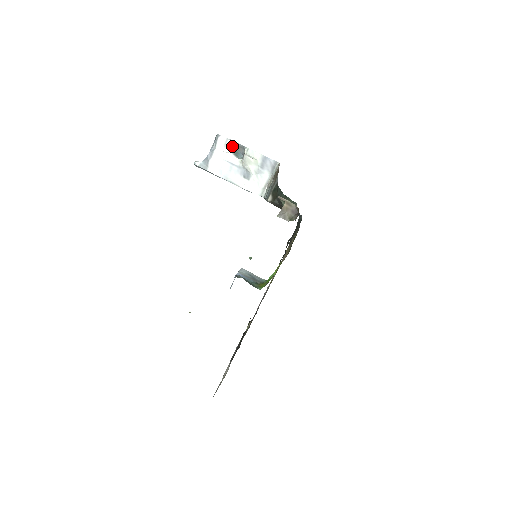
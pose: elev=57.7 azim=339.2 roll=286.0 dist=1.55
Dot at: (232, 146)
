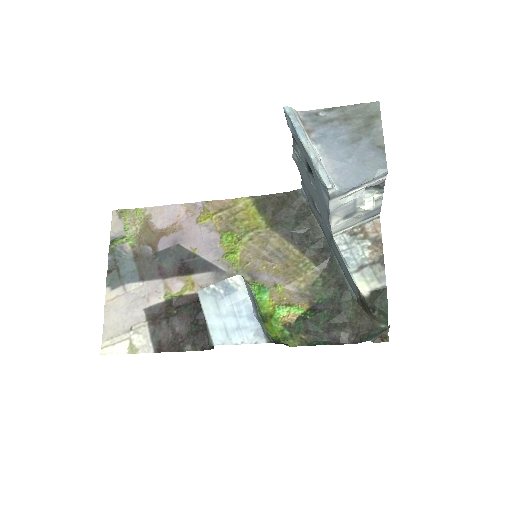
Dot at: (376, 185)
